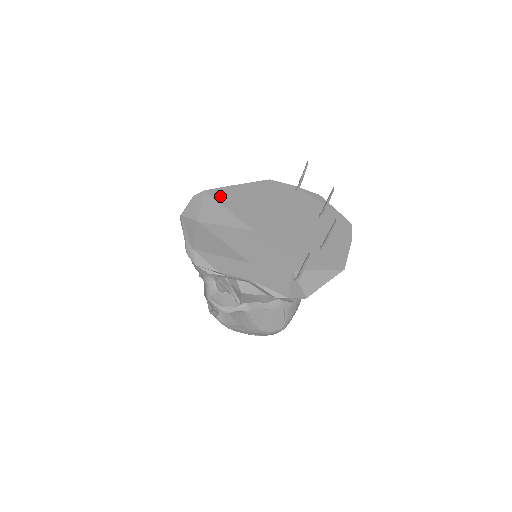
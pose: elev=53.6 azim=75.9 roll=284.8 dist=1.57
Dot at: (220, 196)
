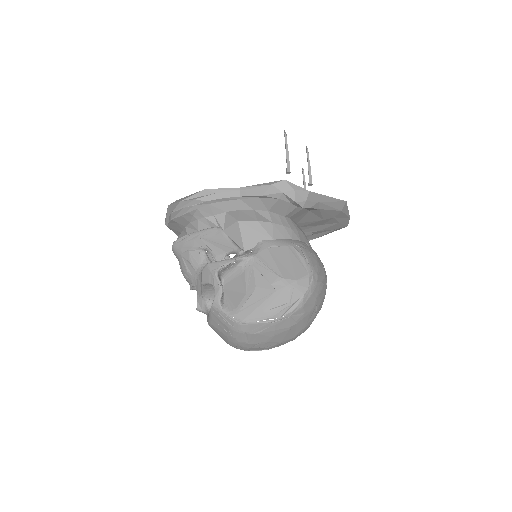
Dot at: occluded
